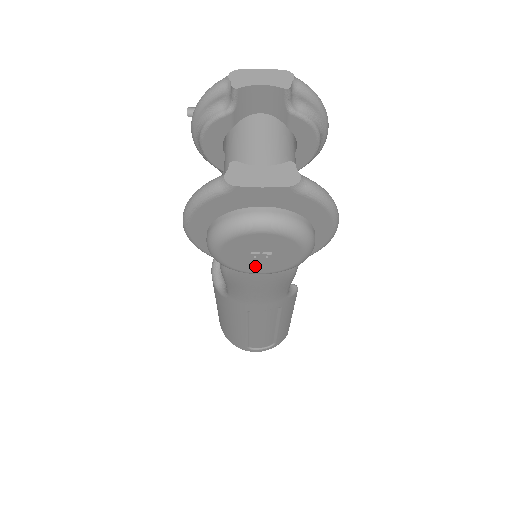
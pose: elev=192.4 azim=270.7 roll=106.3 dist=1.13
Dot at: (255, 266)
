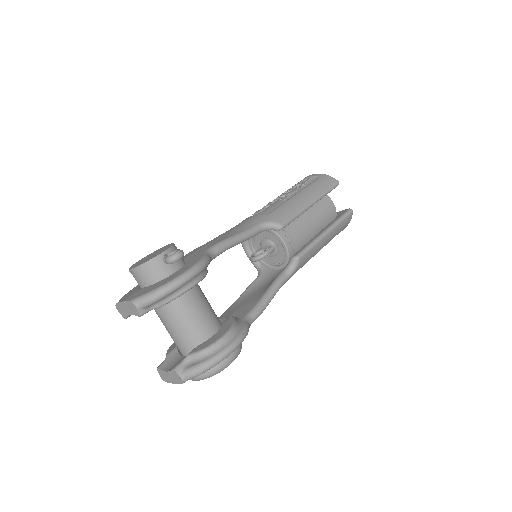
Dot at: occluded
